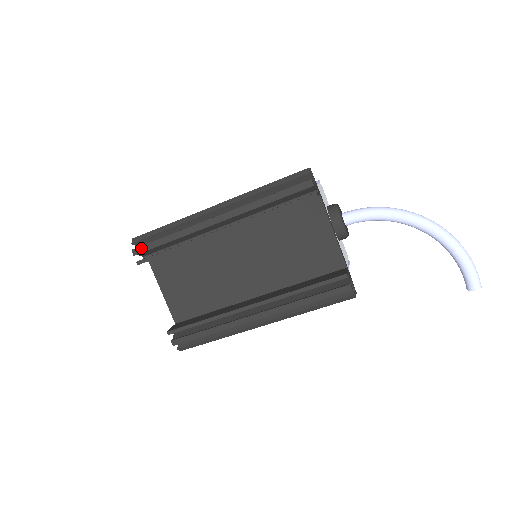
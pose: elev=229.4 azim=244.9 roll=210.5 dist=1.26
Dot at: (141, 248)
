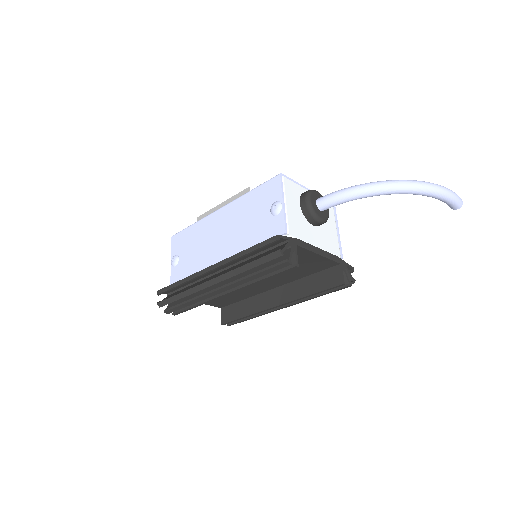
Dot at: (170, 311)
